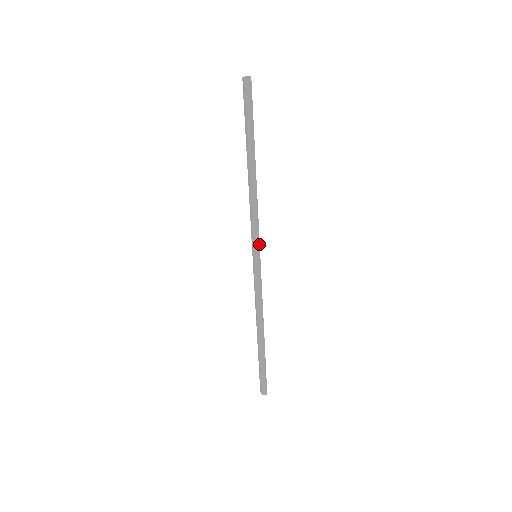
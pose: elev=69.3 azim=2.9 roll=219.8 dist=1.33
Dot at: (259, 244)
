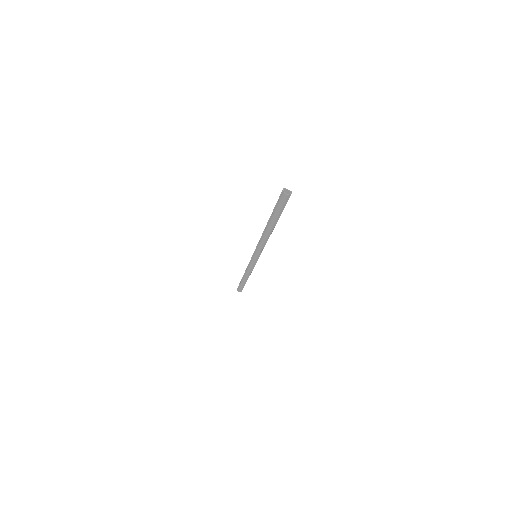
Dot at: occluded
